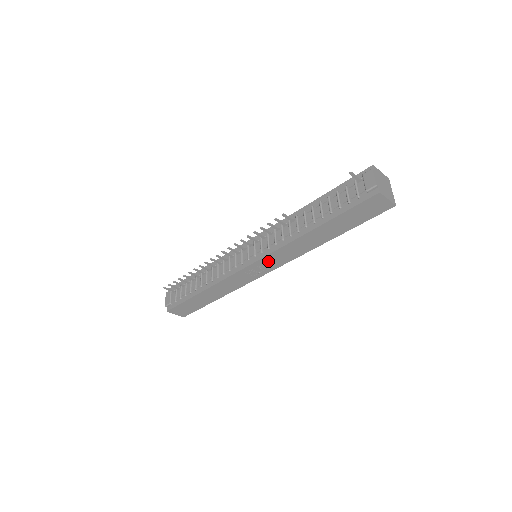
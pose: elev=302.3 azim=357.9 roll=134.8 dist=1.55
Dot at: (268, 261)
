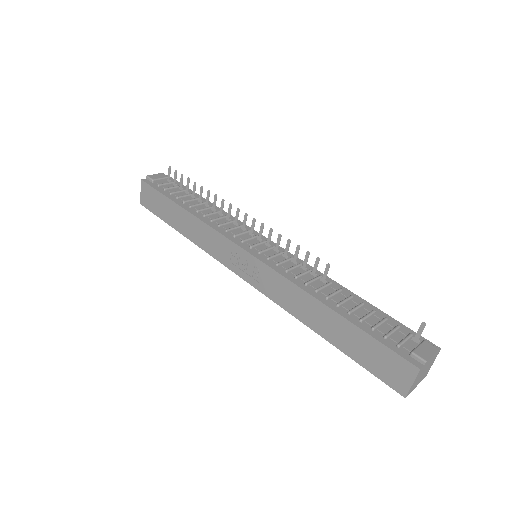
Dot at: (259, 271)
